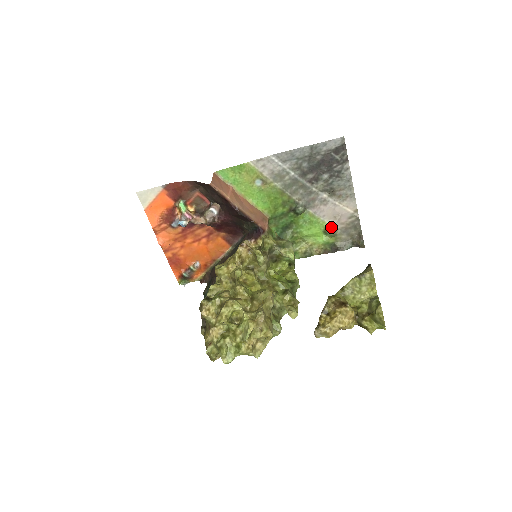
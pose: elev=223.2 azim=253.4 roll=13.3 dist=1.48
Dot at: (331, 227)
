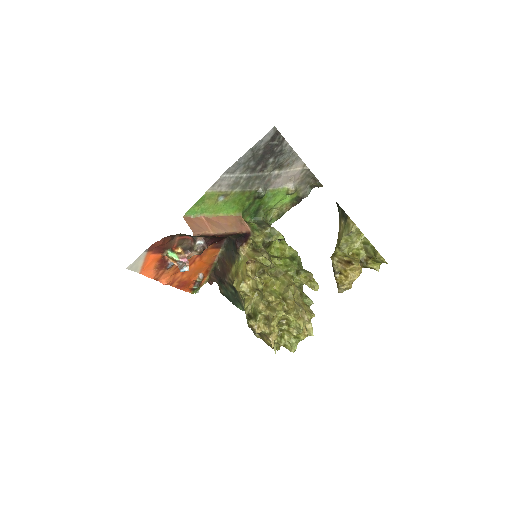
Dot at: (291, 189)
